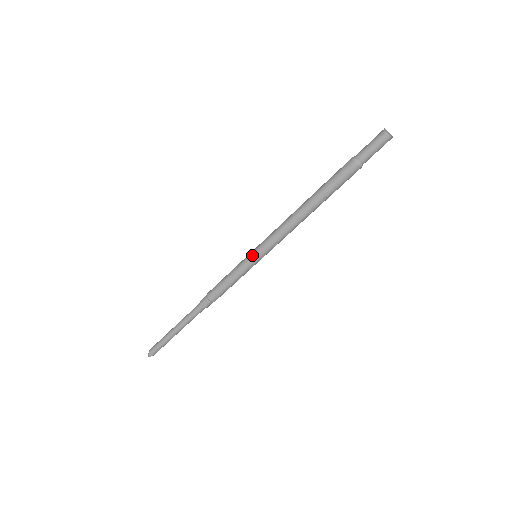
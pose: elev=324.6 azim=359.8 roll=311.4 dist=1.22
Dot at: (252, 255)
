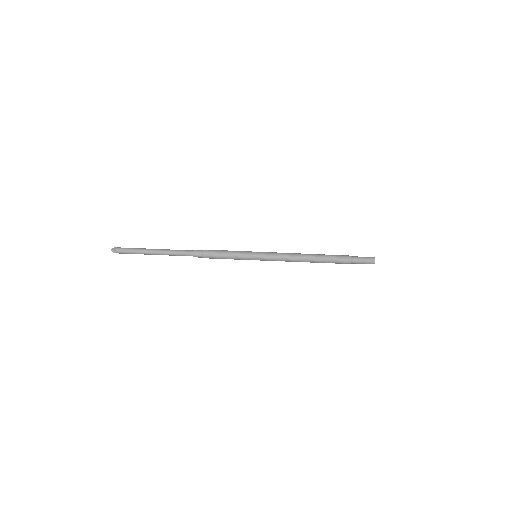
Dot at: (256, 257)
